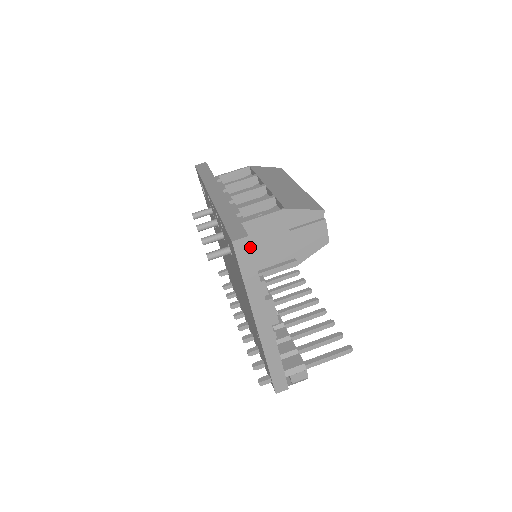
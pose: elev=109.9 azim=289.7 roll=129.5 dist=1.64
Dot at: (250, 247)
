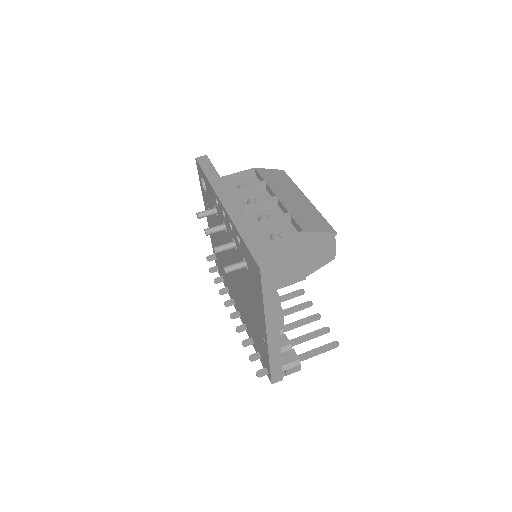
Dot at: (275, 273)
